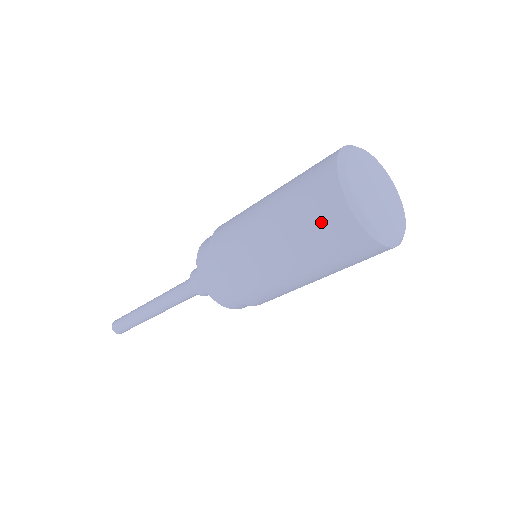
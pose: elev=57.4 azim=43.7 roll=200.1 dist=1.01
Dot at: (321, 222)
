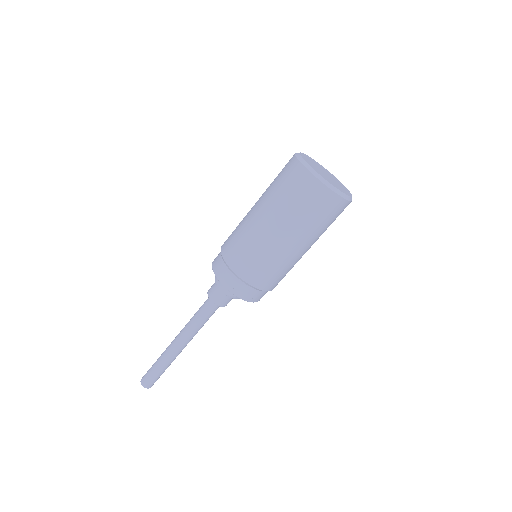
Dot at: (292, 186)
